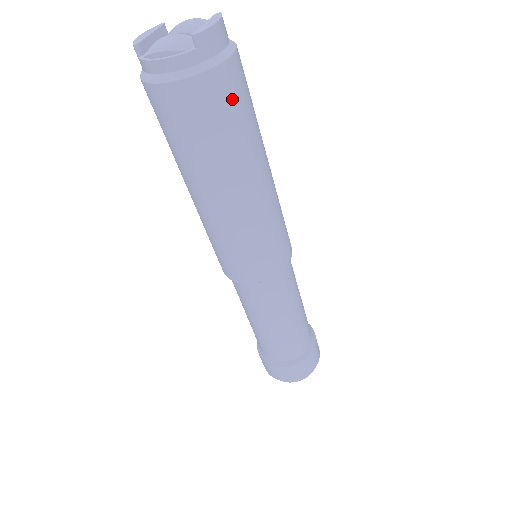
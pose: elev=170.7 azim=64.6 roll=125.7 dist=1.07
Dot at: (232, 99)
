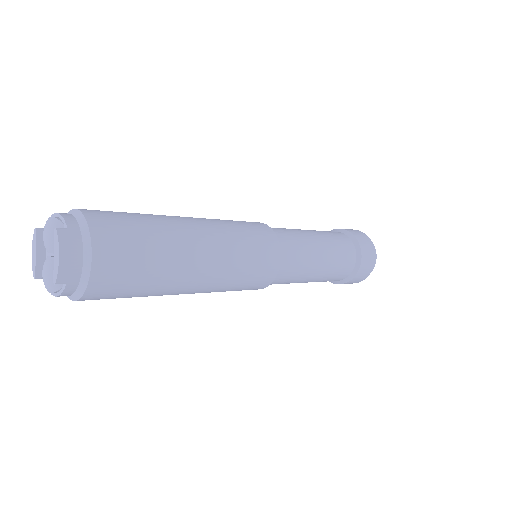
Dot at: (122, 274)
